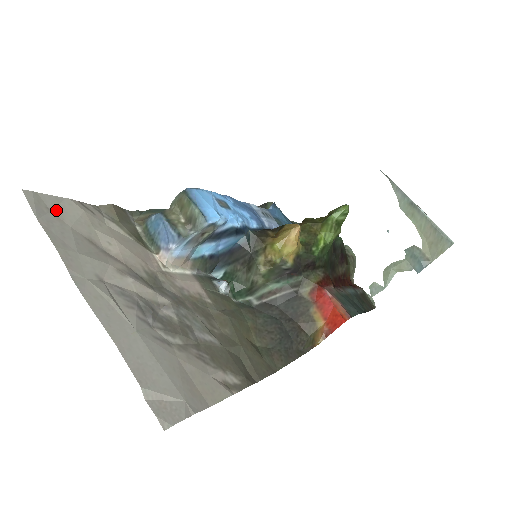
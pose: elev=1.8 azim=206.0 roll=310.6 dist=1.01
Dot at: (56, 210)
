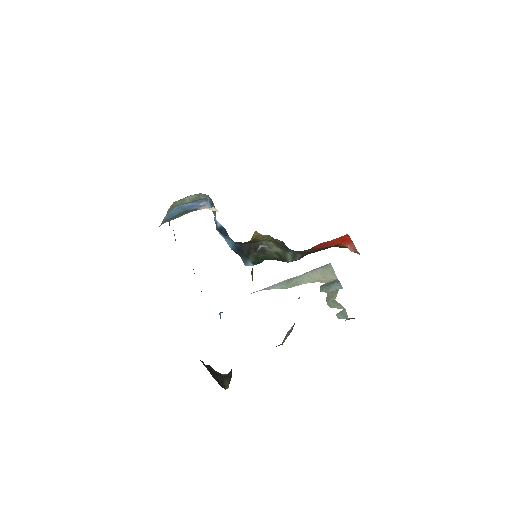
Dot at: occluded
